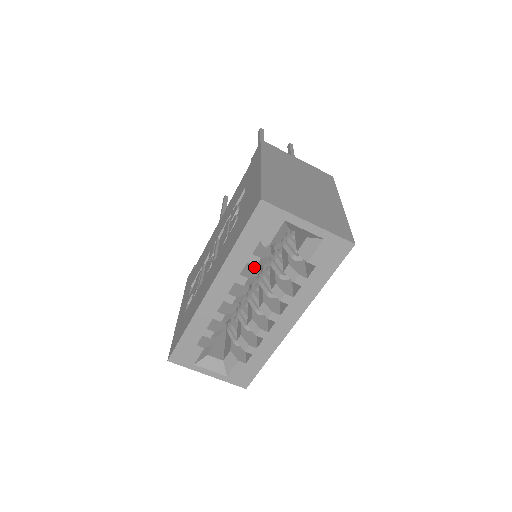
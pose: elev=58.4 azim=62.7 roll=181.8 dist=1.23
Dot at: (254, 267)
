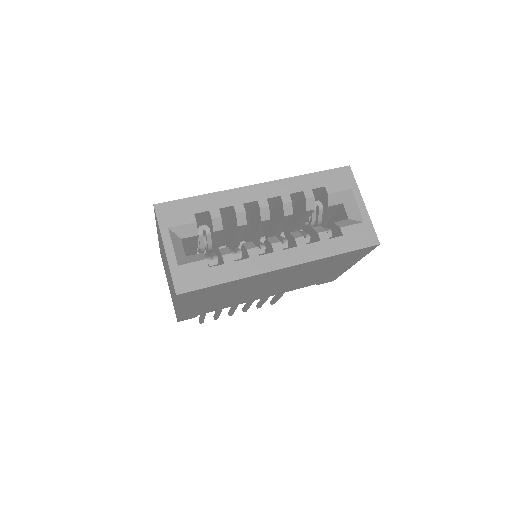
Dot at: occluded
